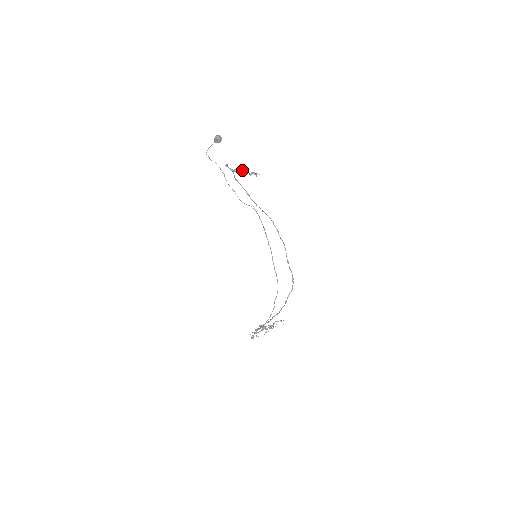
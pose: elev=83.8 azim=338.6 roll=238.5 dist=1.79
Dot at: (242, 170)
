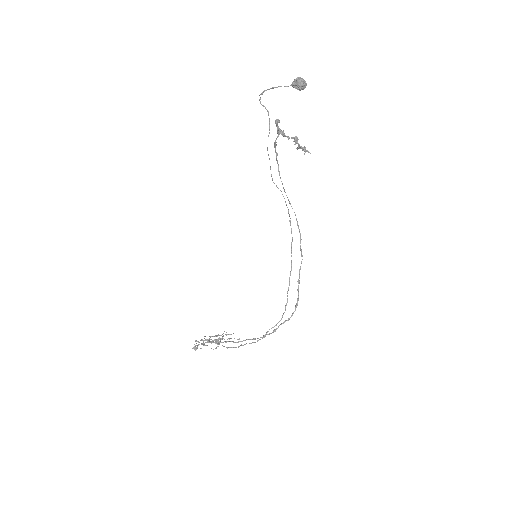
Dot at: (293, 137)
